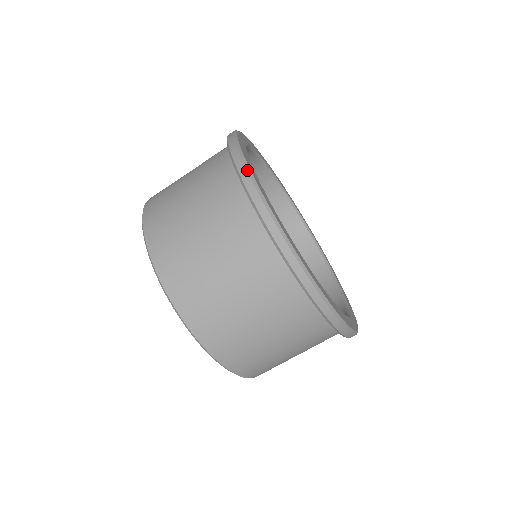
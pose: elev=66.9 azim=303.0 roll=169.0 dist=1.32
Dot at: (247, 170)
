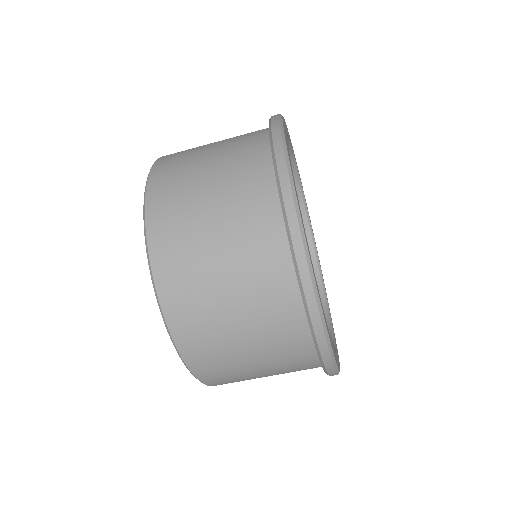
Dot at: (299, 226)
